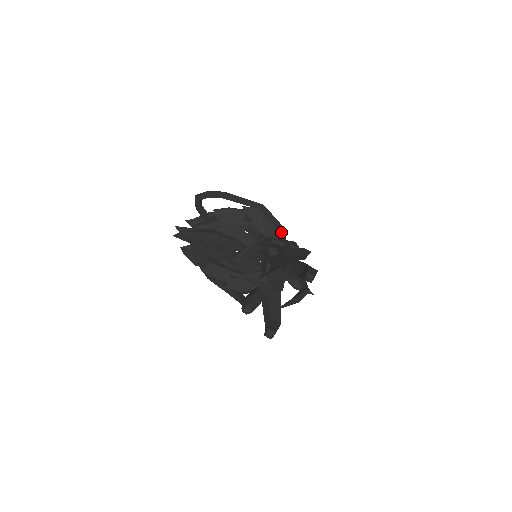
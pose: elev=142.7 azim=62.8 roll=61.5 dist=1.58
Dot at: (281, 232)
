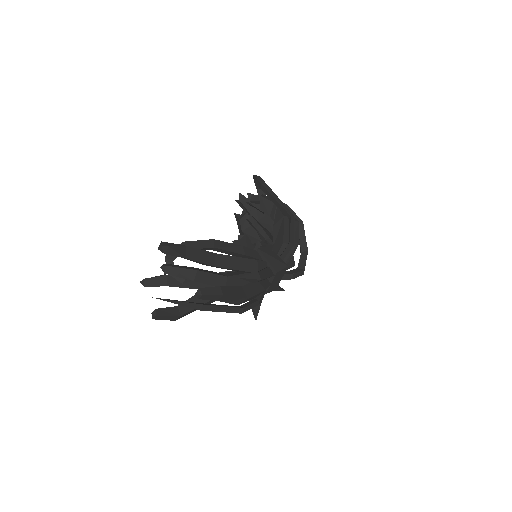
Dot at: (284, 249)
